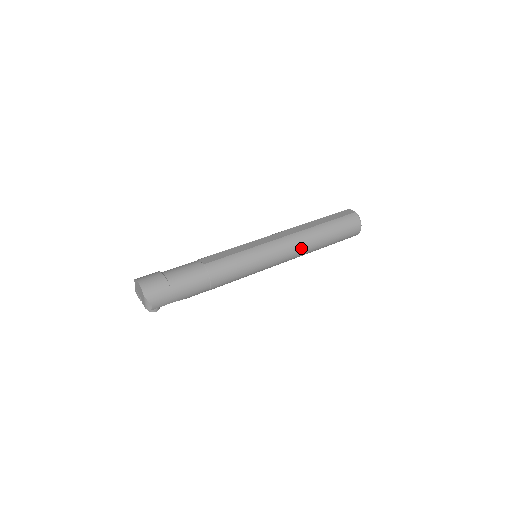
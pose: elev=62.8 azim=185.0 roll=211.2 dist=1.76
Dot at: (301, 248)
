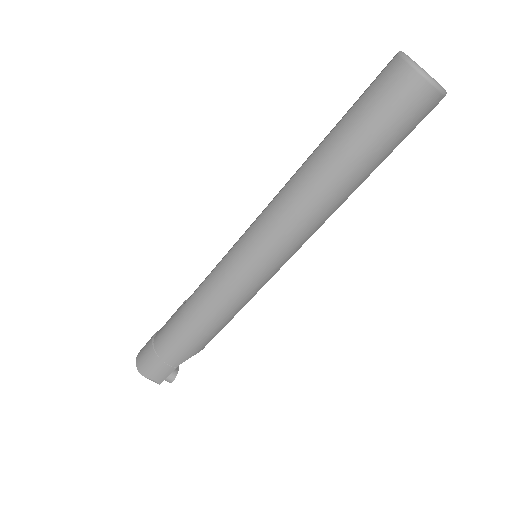
Dot at: (301, 210)
